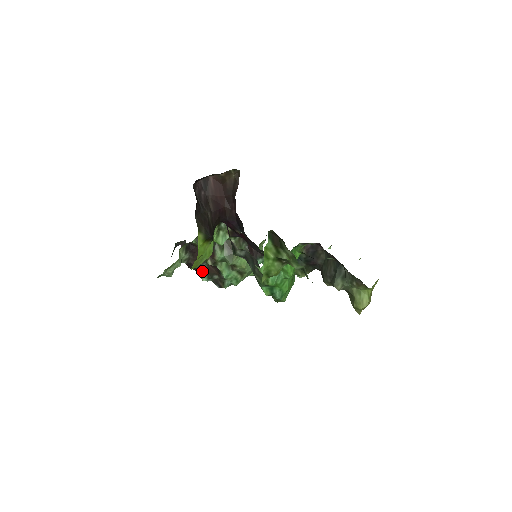
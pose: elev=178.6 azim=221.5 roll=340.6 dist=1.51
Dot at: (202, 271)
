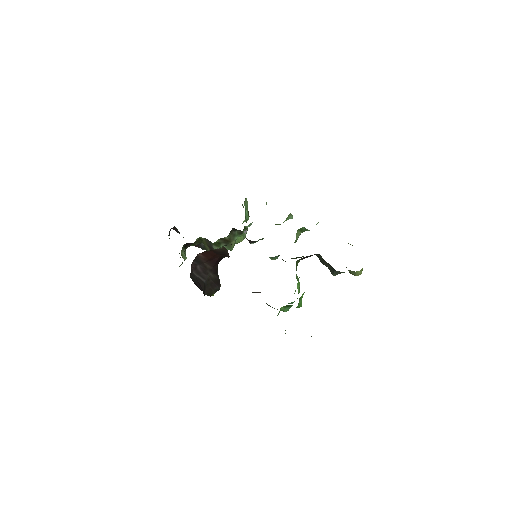
Dot at: occluded
